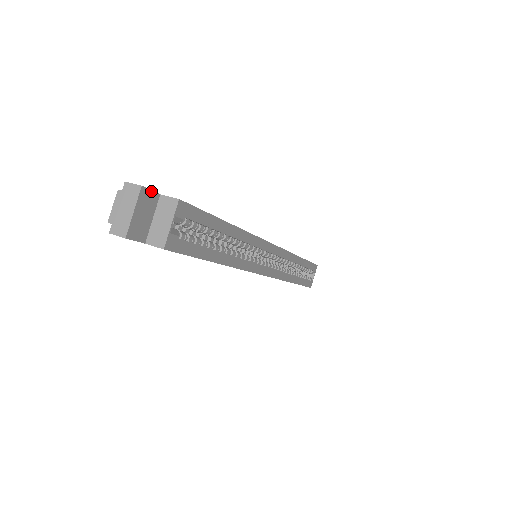
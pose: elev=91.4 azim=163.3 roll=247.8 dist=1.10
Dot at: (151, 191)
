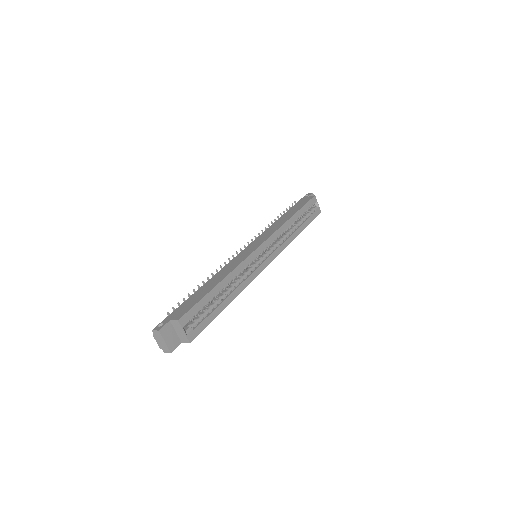
Dot at: (164, 326)
